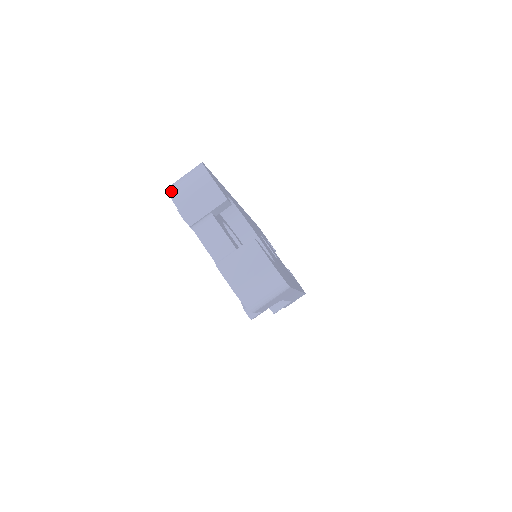
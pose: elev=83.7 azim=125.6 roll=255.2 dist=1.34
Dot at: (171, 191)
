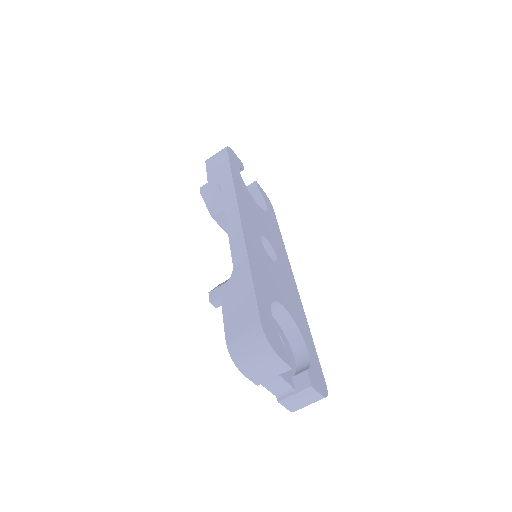
Dot at: (238, 363)
